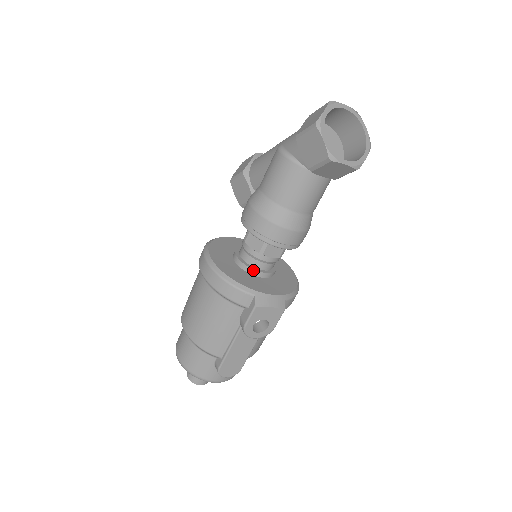
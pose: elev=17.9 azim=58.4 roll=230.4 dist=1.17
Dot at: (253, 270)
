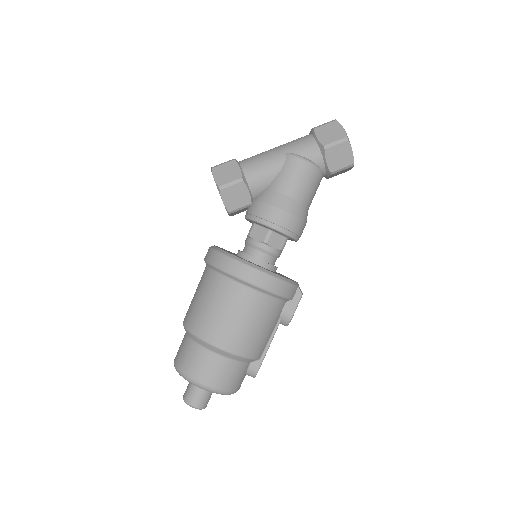
Dot at: (275, 267)
